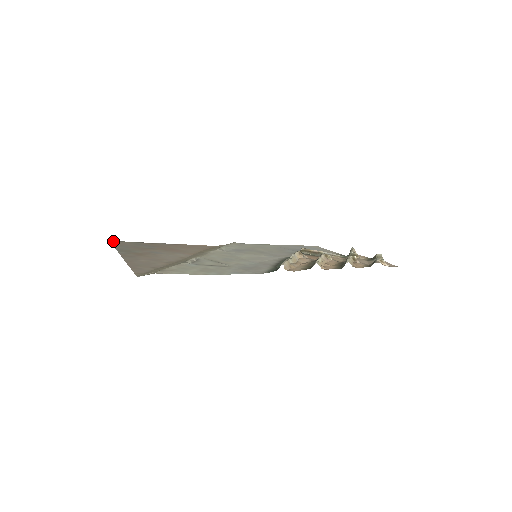
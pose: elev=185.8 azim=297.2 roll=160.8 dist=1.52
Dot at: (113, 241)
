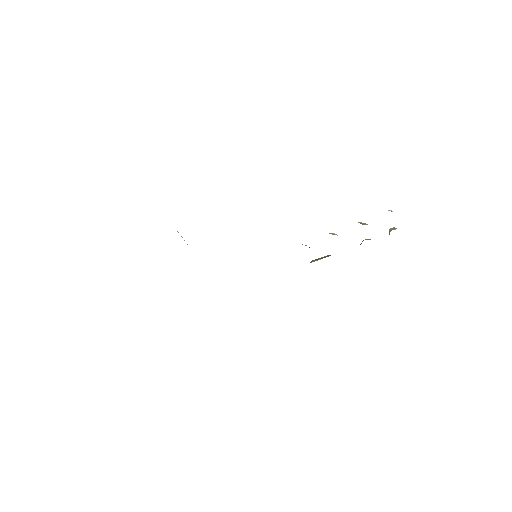
Dot at: occluded
